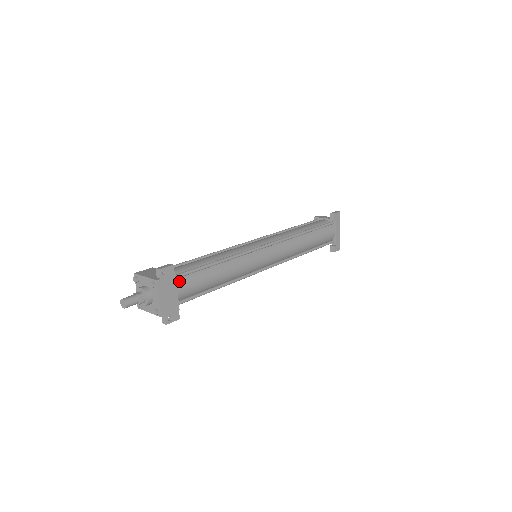
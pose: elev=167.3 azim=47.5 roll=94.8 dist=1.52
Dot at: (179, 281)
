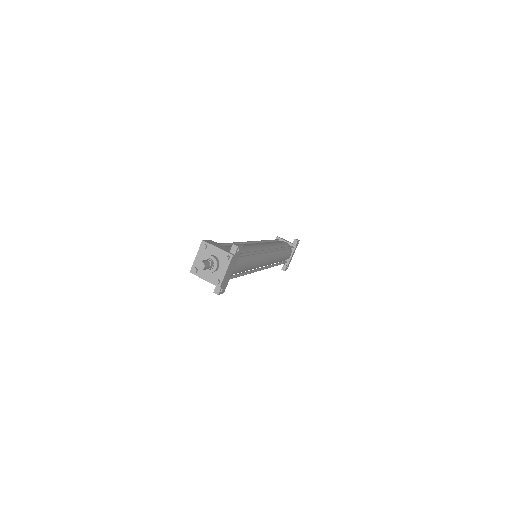
Dot at: occluded
